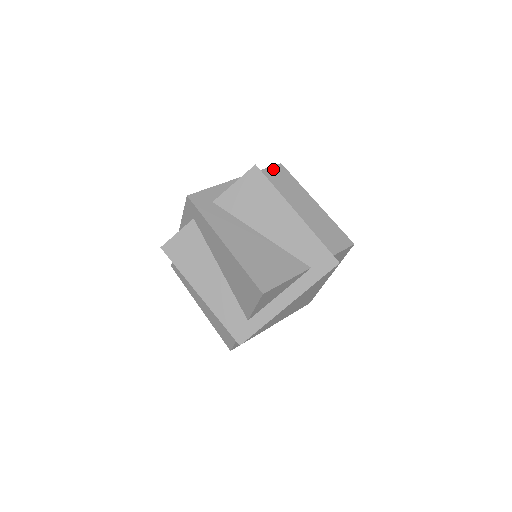
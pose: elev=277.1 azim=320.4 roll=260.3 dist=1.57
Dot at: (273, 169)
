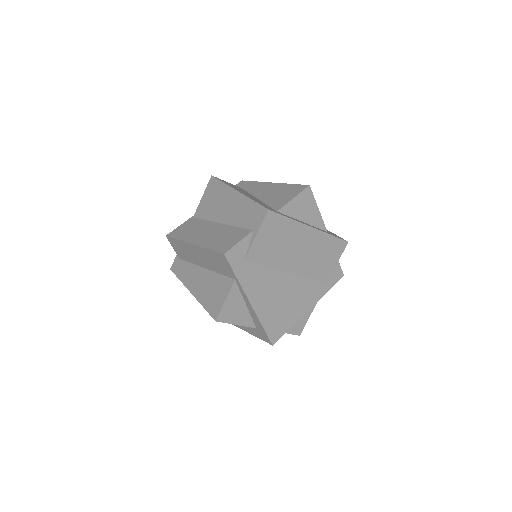
Dot at: occluded
